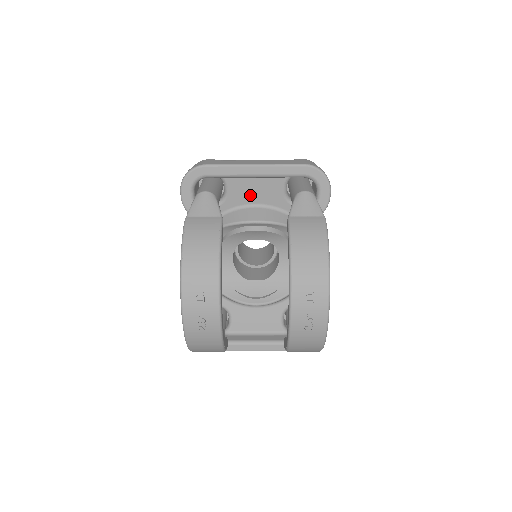
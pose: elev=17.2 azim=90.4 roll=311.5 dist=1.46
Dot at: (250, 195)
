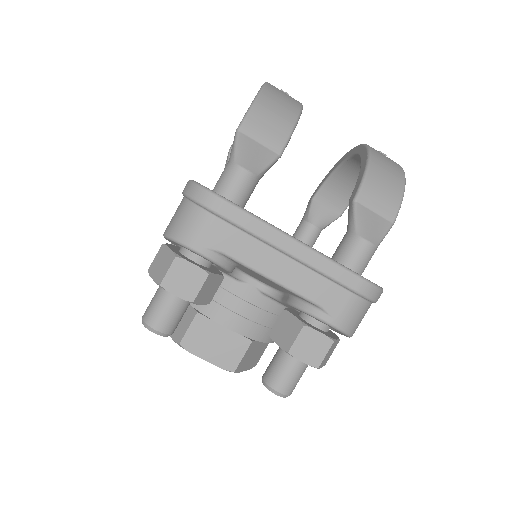
Dot at: occluded
